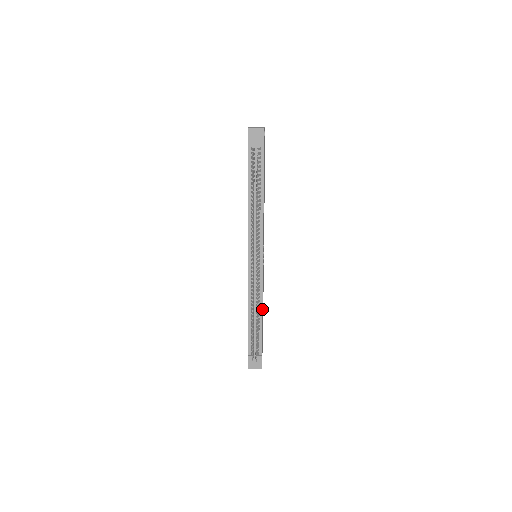
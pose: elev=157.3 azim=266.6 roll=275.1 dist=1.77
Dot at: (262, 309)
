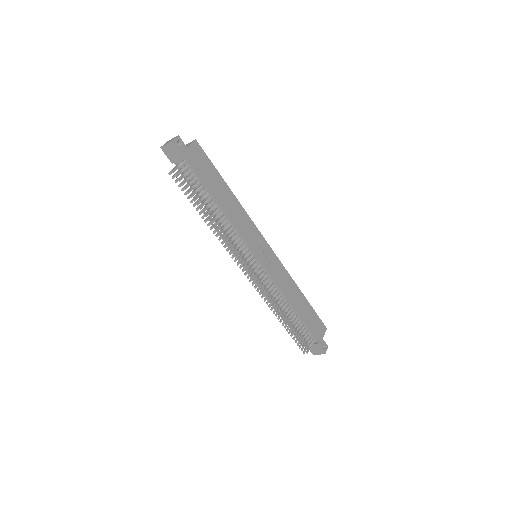
Dot at: (290, 303)
